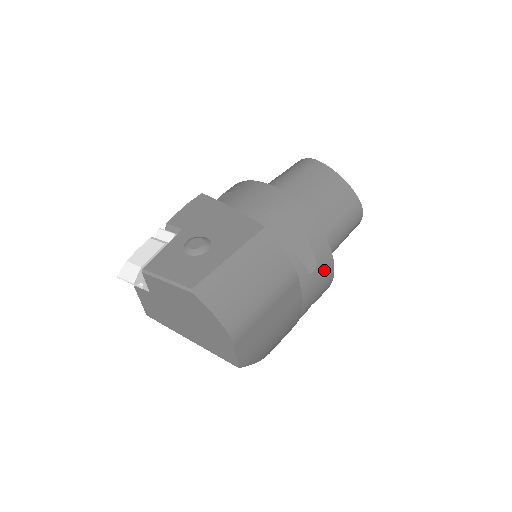
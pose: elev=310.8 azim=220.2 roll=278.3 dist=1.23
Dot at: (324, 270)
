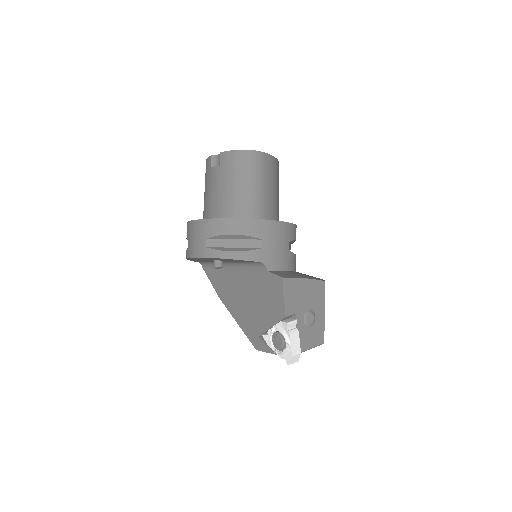
Dot at: occluded
